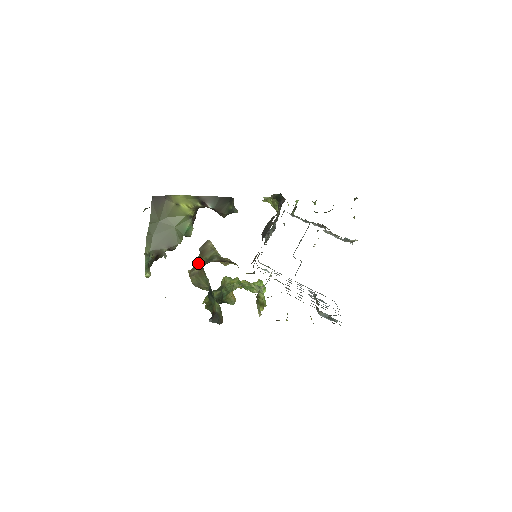
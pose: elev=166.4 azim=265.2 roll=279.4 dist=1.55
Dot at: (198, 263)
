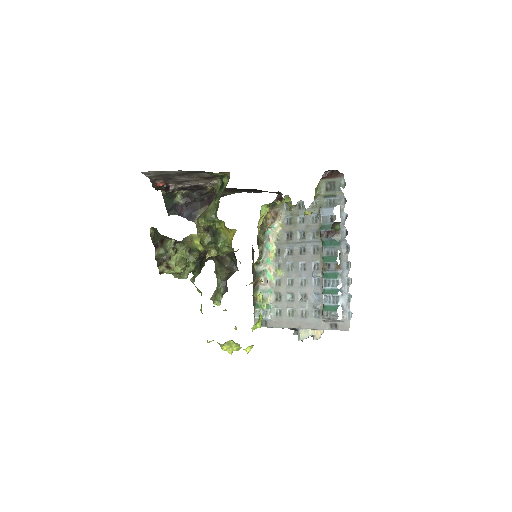
Dot at: occluded
